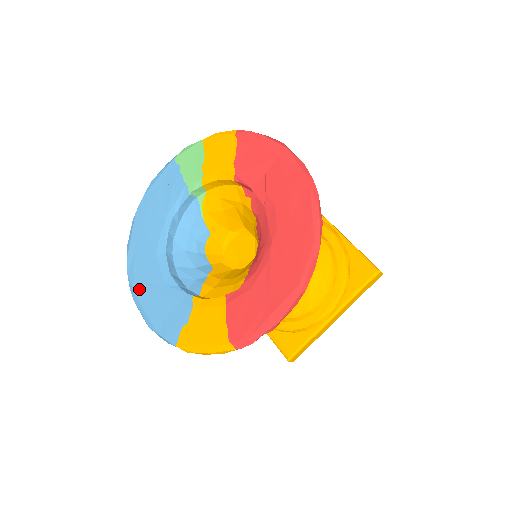
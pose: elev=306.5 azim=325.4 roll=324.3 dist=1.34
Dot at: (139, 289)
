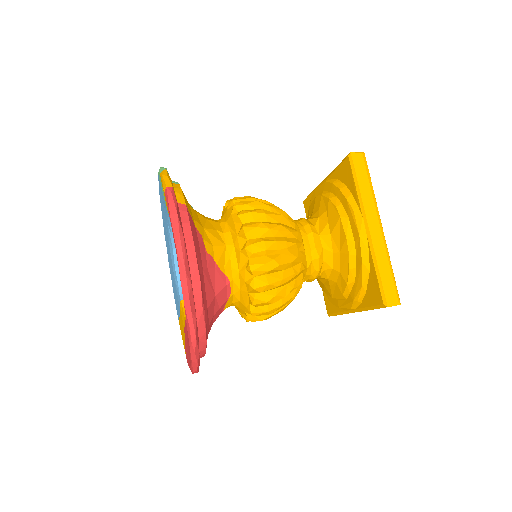
Dot at: (169, 265)
